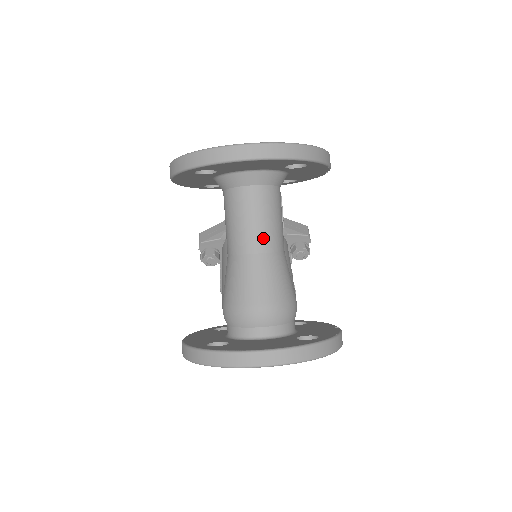
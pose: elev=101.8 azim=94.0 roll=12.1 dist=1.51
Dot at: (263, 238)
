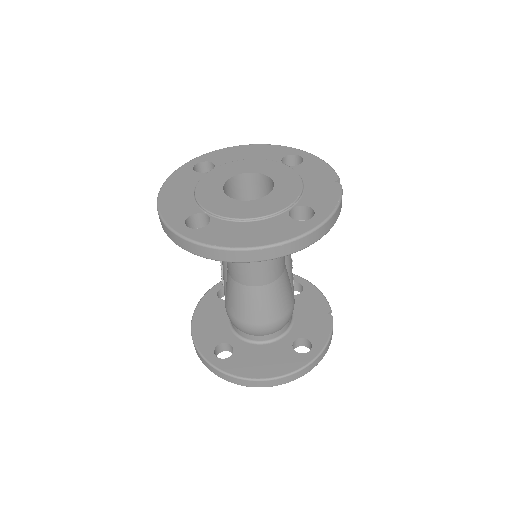
Dot at: (264, 274)
